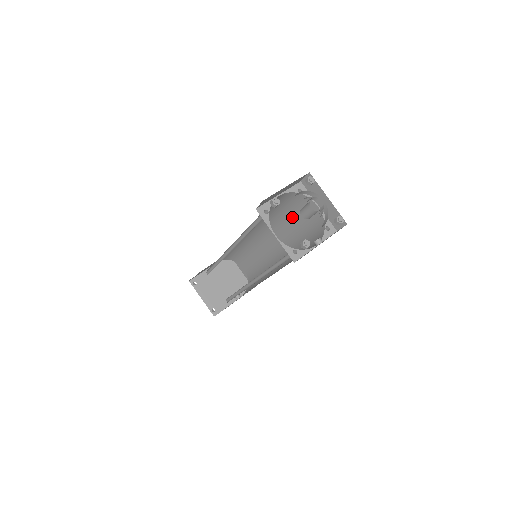
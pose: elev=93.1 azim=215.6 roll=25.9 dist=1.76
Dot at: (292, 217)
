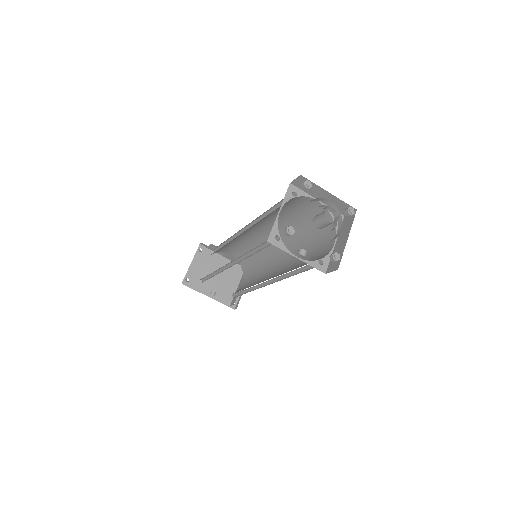
Dot at: (310, 246)
